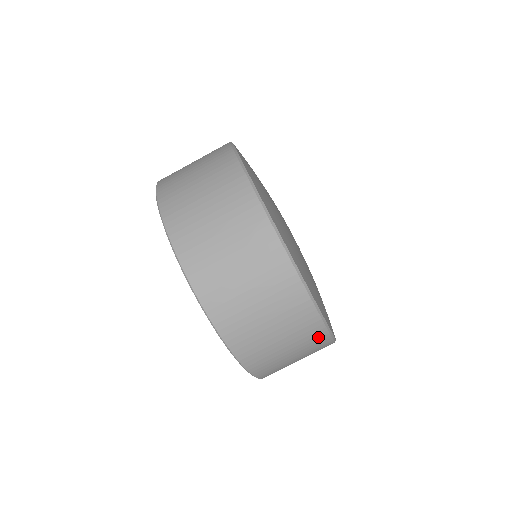
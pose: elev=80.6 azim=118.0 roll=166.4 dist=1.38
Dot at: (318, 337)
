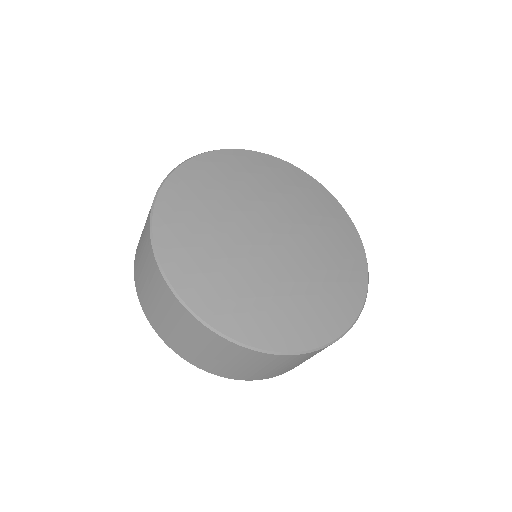
Dot at: occluded
